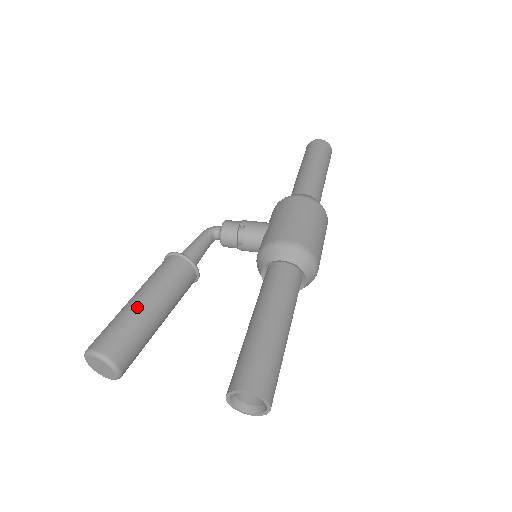
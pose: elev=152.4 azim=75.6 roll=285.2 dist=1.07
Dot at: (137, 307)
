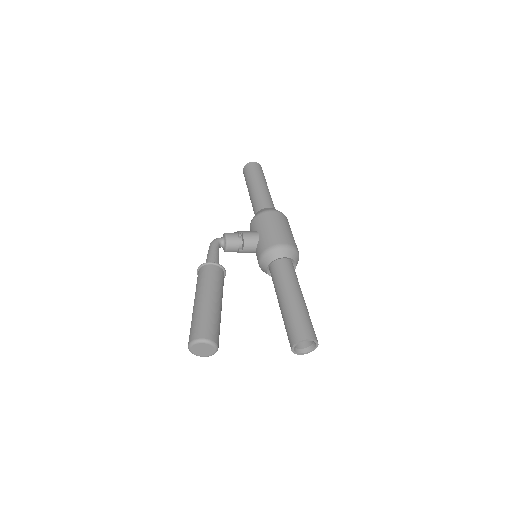
Dot at: (210, 305)
